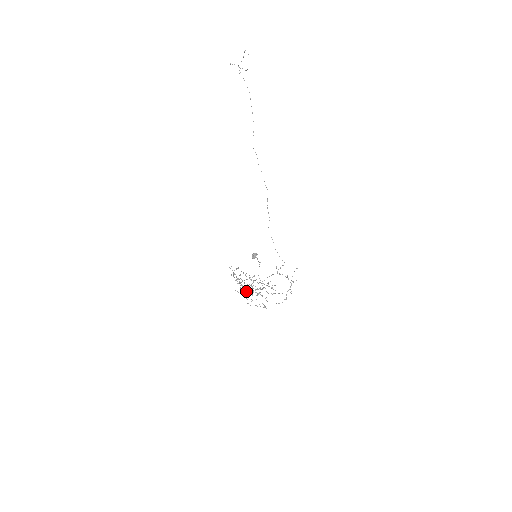
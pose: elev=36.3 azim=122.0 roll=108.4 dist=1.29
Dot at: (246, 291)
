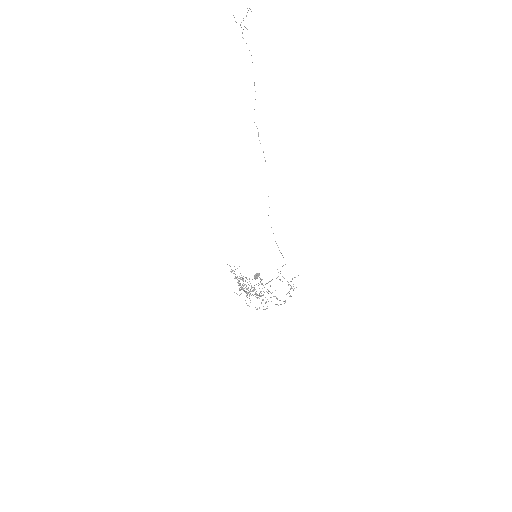
Dot at: (245, 292)
